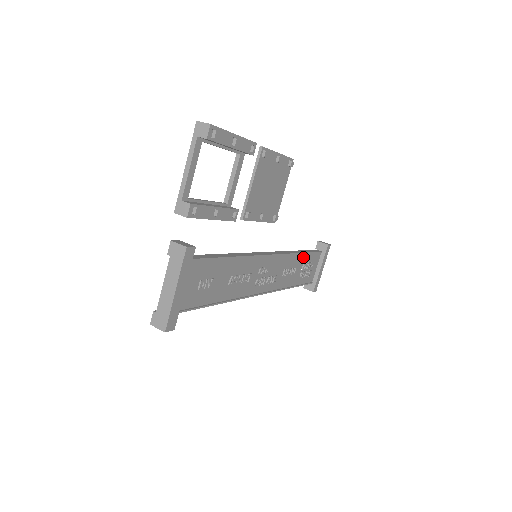
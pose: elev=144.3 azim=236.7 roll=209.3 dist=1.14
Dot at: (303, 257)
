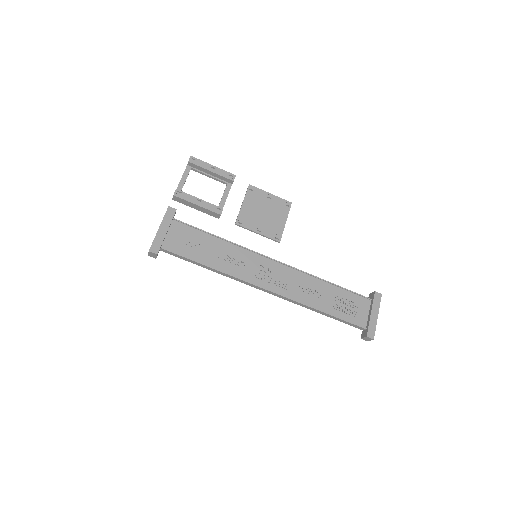
Dot at: (333, 289)
